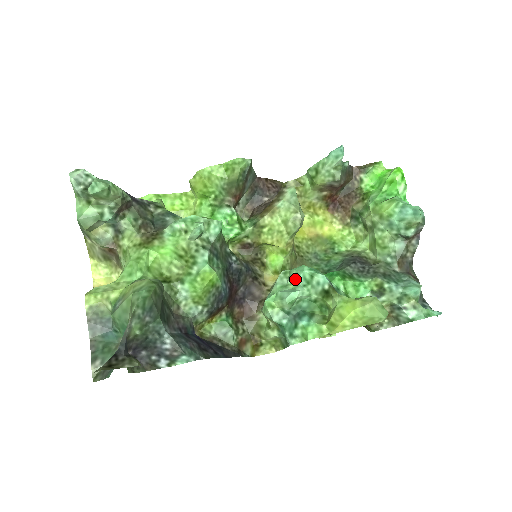
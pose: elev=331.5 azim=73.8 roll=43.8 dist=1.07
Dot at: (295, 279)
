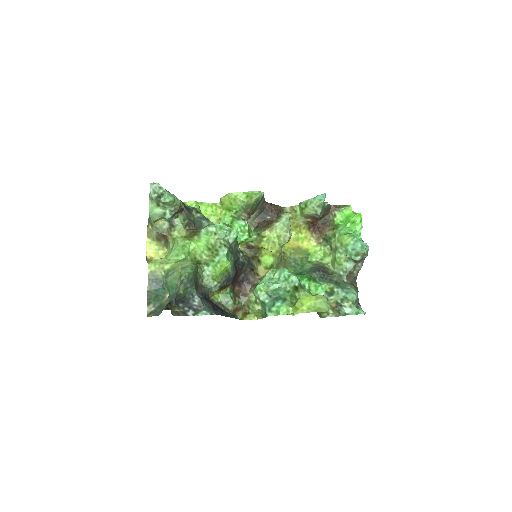
Dot at: (278, 276)
